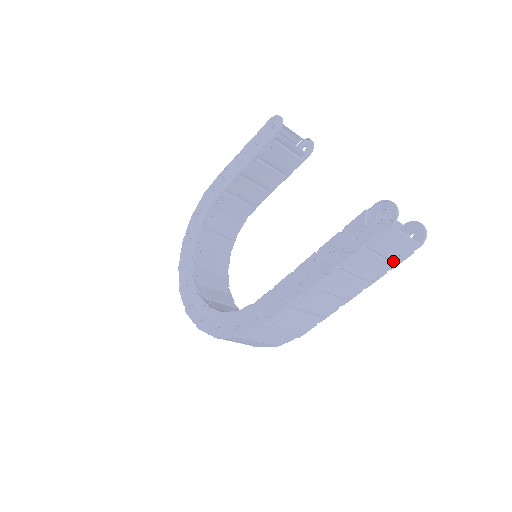
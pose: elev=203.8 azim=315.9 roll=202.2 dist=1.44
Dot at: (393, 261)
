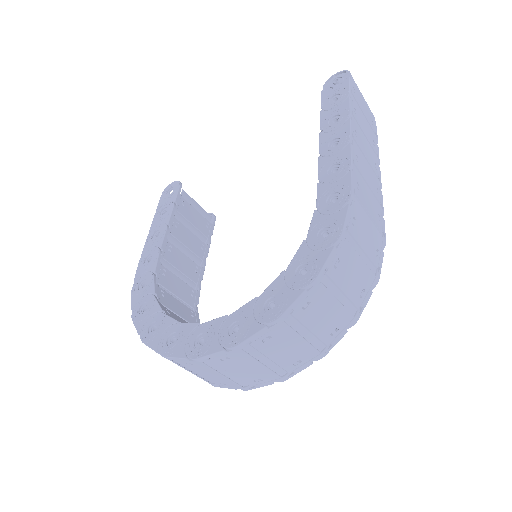
Dot at: (373, 130)
